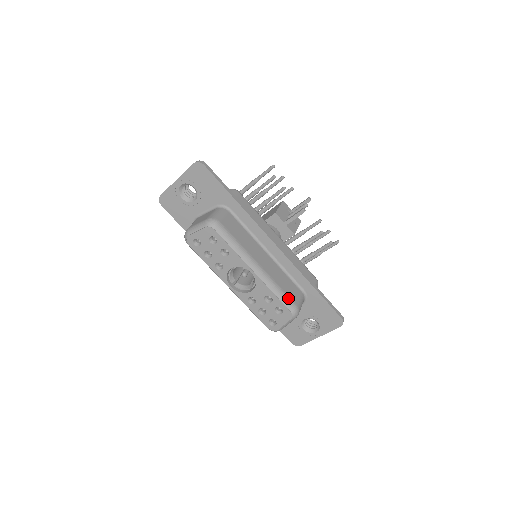
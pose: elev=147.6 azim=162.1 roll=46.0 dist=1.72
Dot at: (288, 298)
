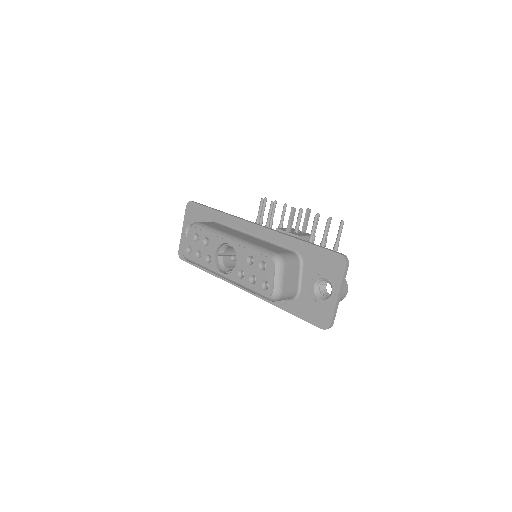
Dot at: (267, 250)
